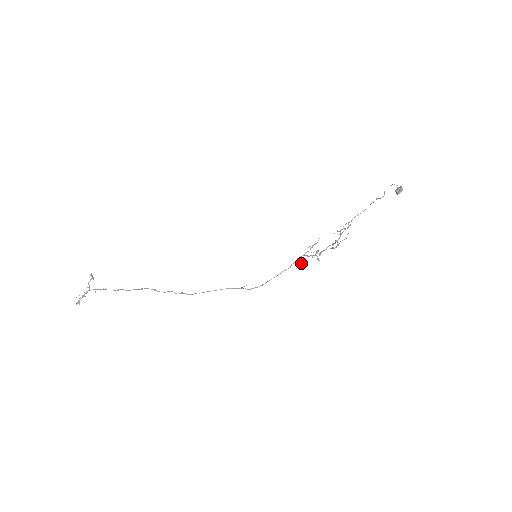
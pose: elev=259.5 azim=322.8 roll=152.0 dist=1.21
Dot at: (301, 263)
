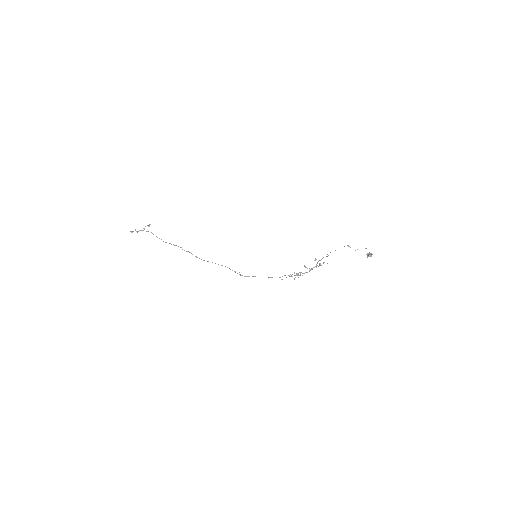
Dot at: occluded
